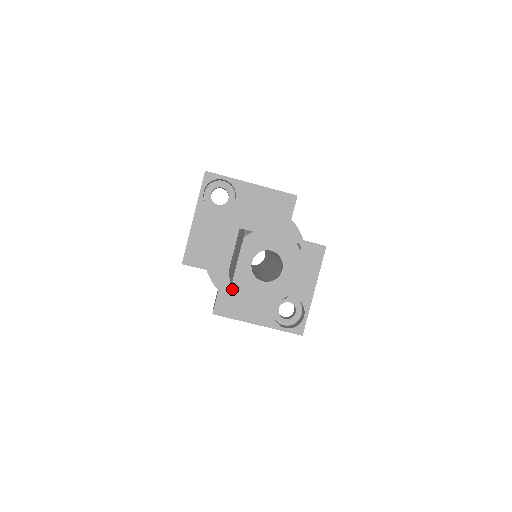
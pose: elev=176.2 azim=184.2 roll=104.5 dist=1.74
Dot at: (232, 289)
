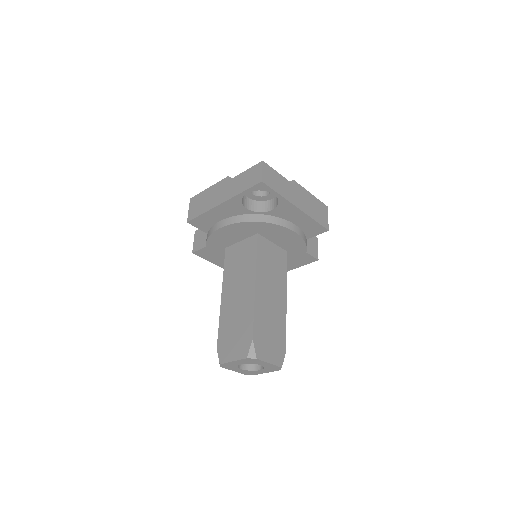
Dot at: (220, 256)
